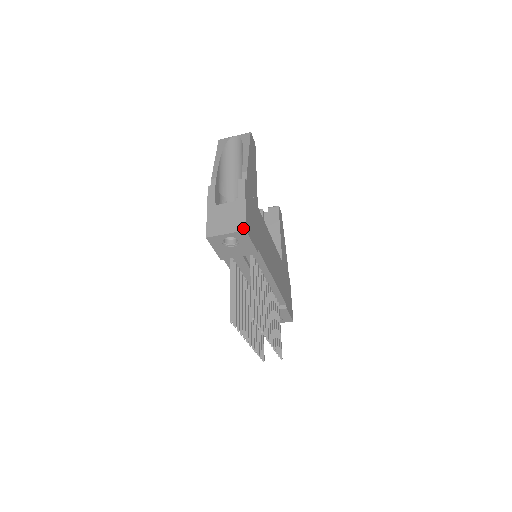
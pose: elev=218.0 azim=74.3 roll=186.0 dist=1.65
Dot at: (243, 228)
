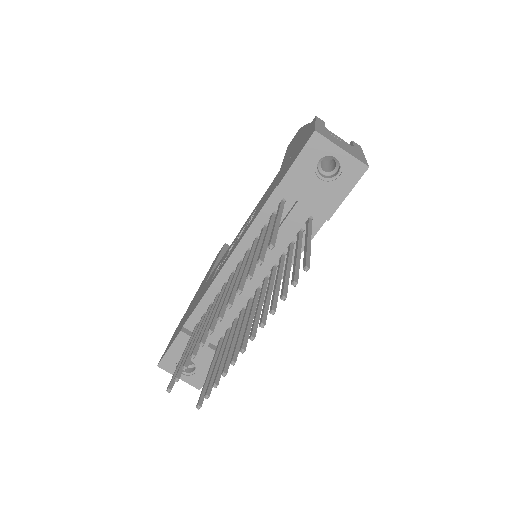
Dot at: (365, 163)
